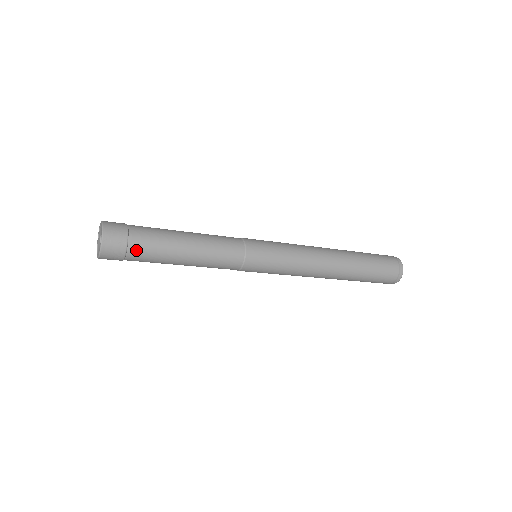
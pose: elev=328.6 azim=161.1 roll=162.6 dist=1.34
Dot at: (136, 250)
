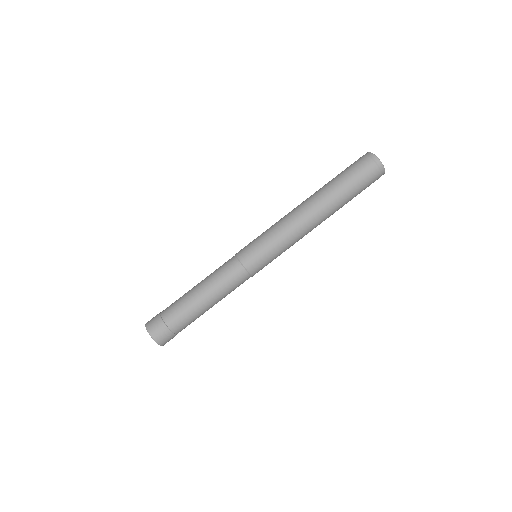
Dot at: (176, 326)
